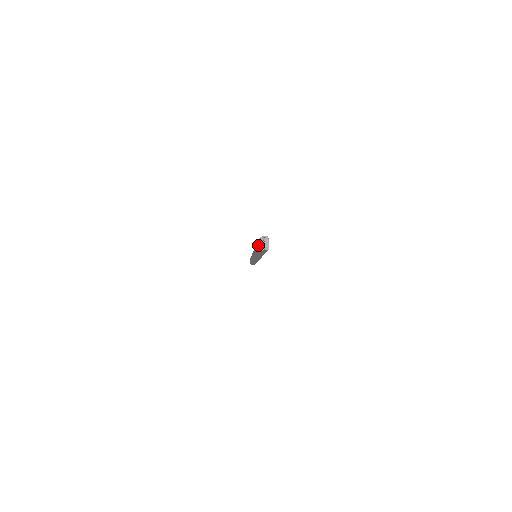
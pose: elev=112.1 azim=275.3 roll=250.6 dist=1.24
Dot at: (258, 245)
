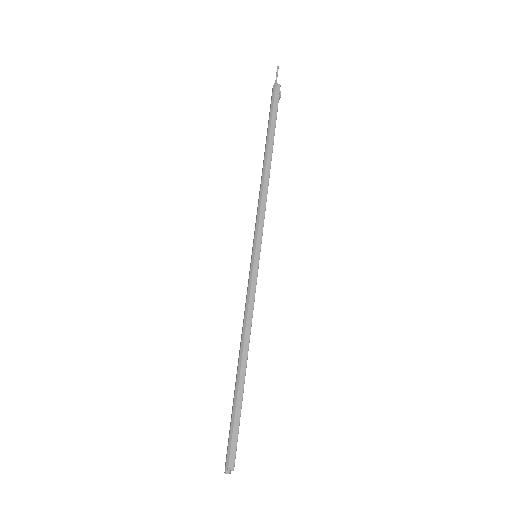
Dot at: (225, 467)
